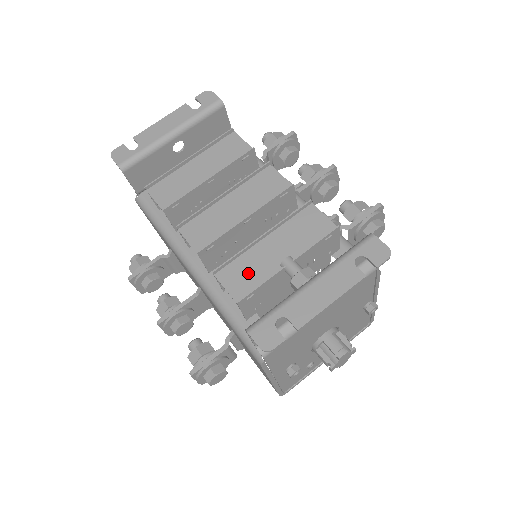
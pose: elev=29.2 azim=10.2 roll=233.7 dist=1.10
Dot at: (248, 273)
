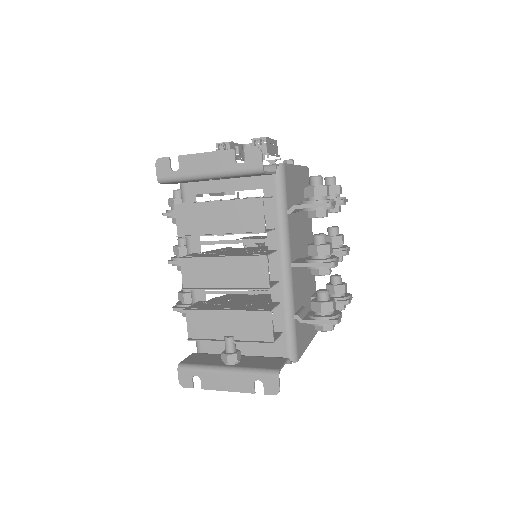
Dot at: (204, 325)
